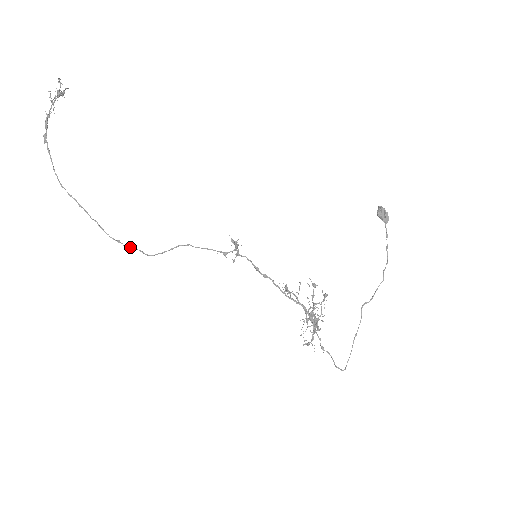
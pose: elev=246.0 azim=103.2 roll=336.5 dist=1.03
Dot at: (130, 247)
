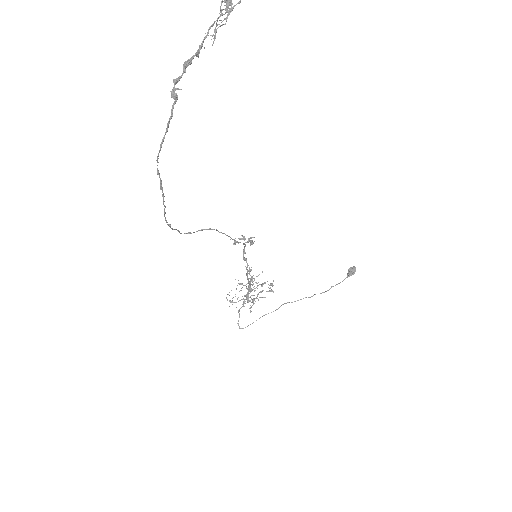
Dot at: (174, 229)
